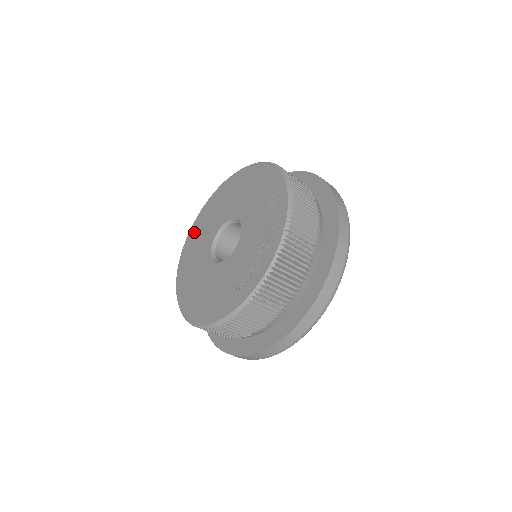
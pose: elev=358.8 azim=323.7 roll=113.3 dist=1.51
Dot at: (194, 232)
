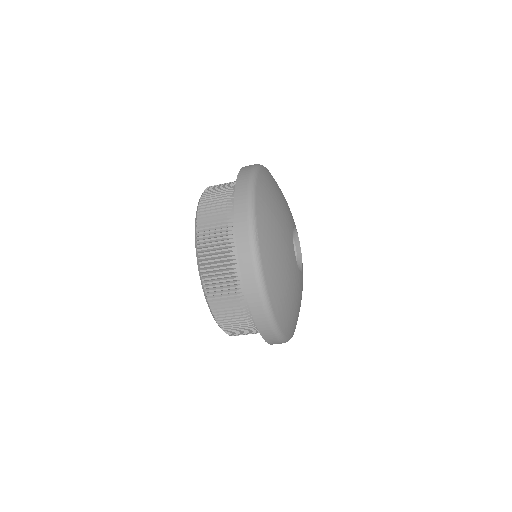
Dot at: occluded
